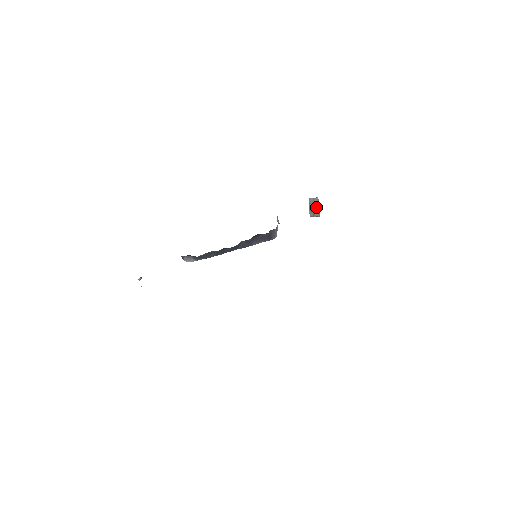
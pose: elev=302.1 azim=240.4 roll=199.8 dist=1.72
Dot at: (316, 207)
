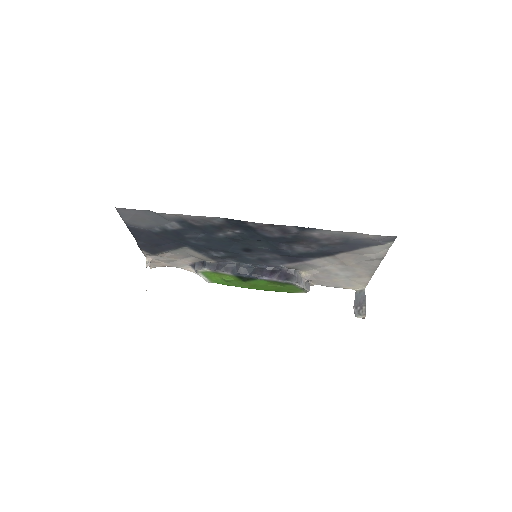
Dot at: (362, 301)
